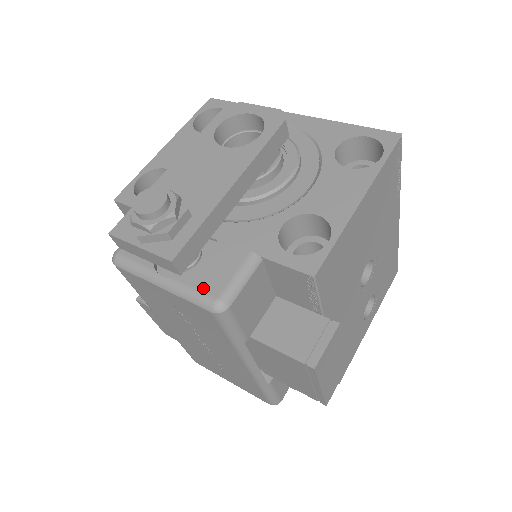
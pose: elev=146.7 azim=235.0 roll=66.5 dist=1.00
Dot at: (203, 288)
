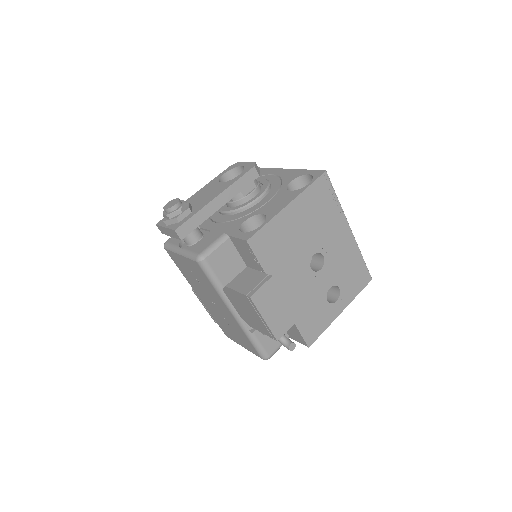
Dot at: (195, 250)
